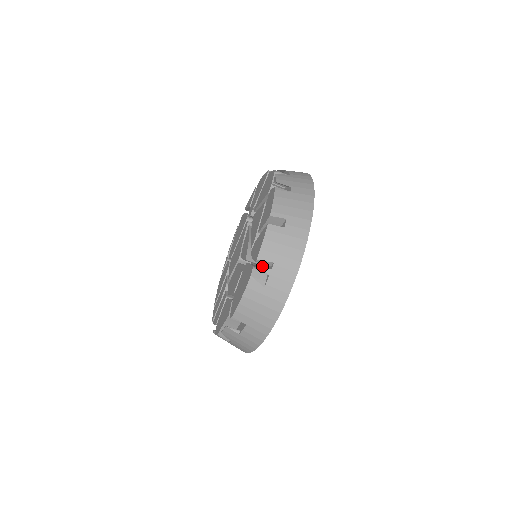
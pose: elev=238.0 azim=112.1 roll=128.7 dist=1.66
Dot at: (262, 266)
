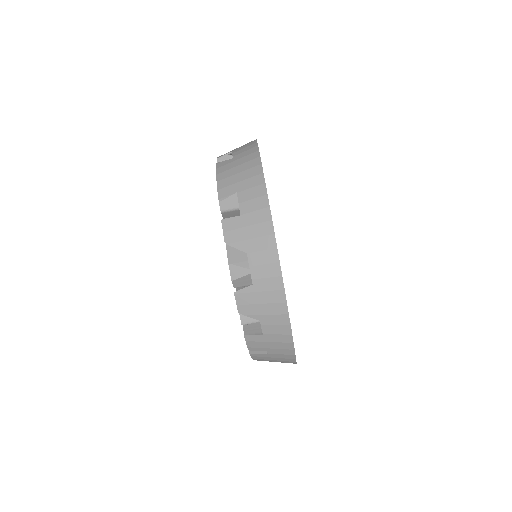
Dot at: occluded
